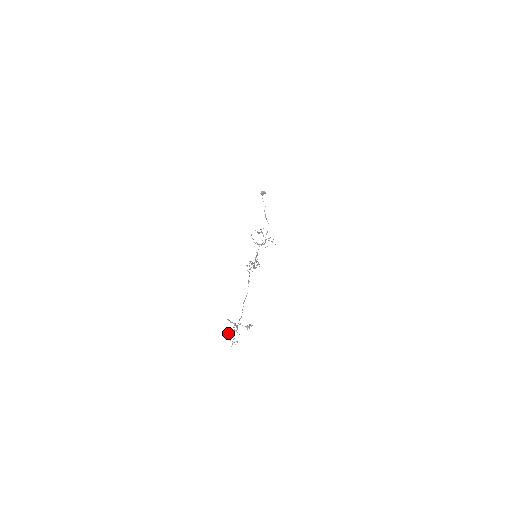
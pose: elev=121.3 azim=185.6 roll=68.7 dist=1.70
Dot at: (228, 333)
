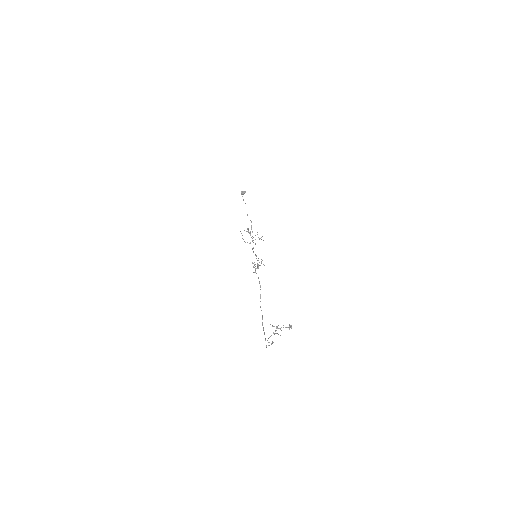
Dot at: (269, 337)
